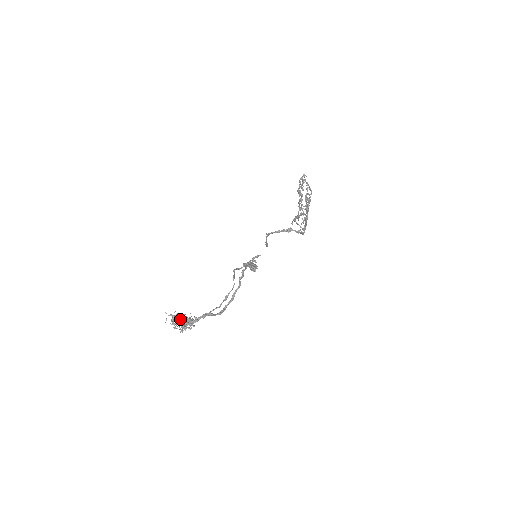
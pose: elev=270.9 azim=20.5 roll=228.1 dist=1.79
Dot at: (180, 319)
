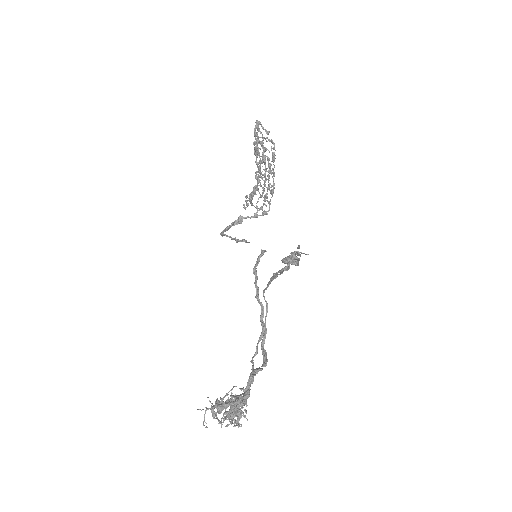
Dot at: (229, 405)
